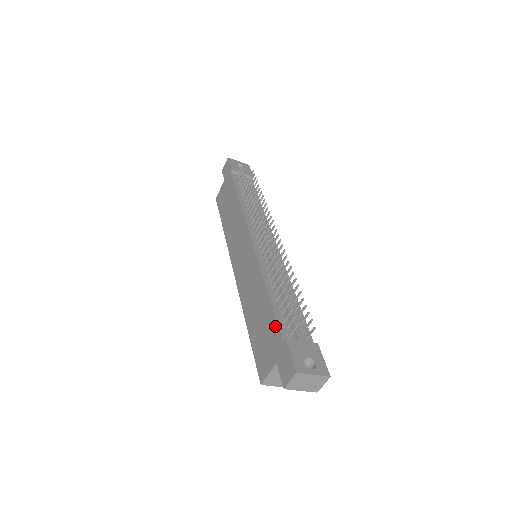
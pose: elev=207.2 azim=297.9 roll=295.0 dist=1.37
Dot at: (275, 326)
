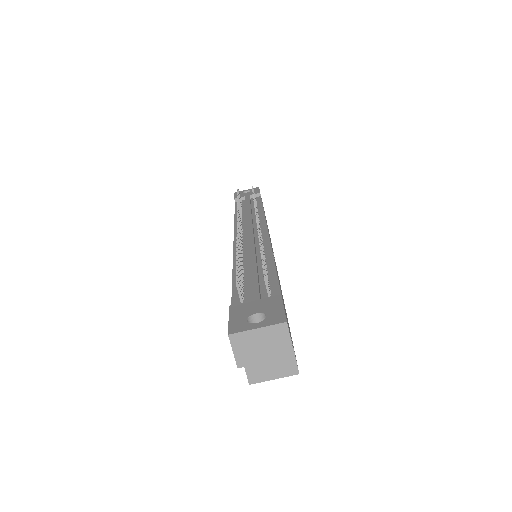
Dot at: occluded
